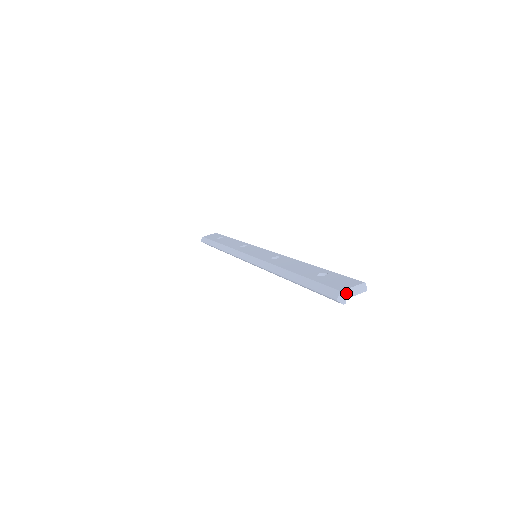
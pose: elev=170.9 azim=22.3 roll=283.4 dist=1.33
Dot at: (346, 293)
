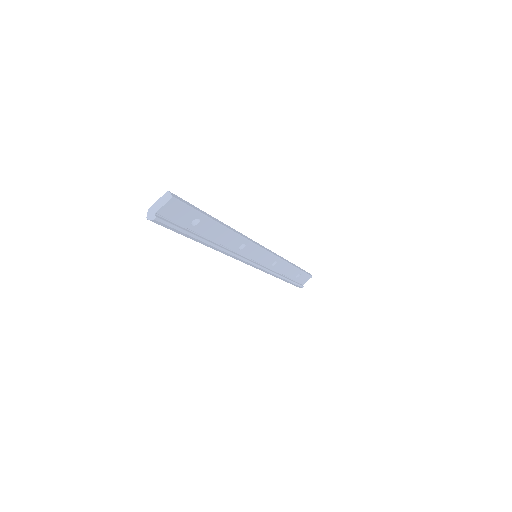
Dot at: (153, 209)
